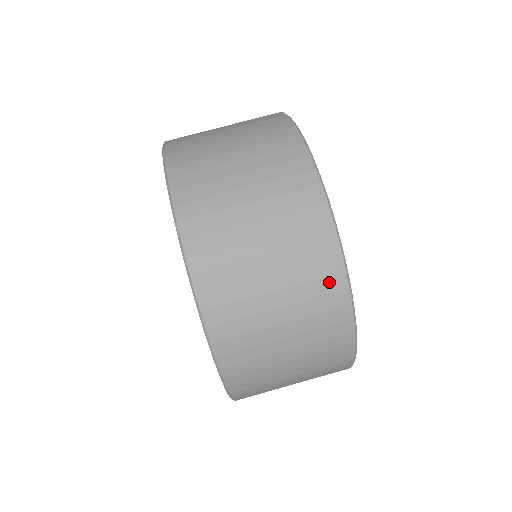
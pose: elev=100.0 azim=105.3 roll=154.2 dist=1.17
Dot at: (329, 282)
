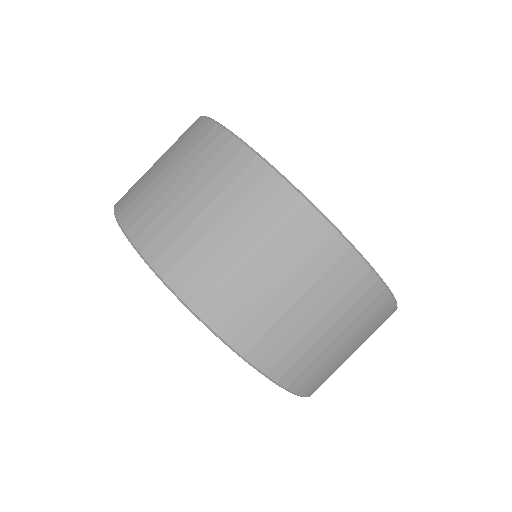
Dot at: (274, 197)
